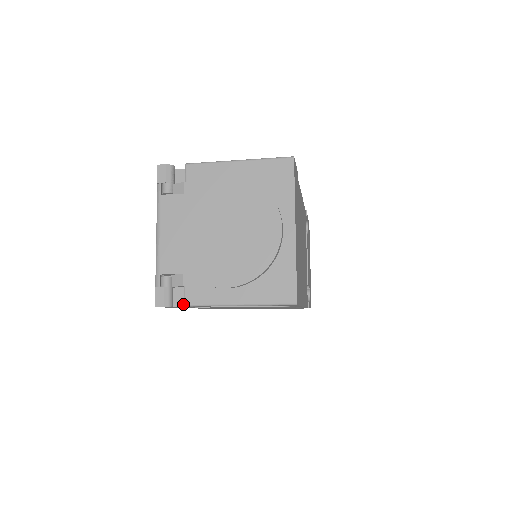
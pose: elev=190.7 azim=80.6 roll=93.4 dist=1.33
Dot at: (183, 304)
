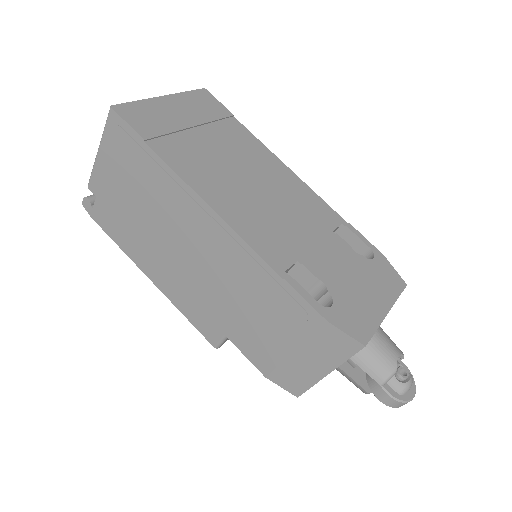
Dot at: (97, 199)
